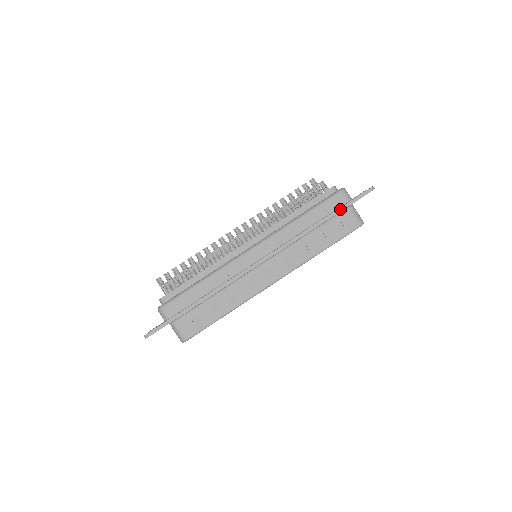
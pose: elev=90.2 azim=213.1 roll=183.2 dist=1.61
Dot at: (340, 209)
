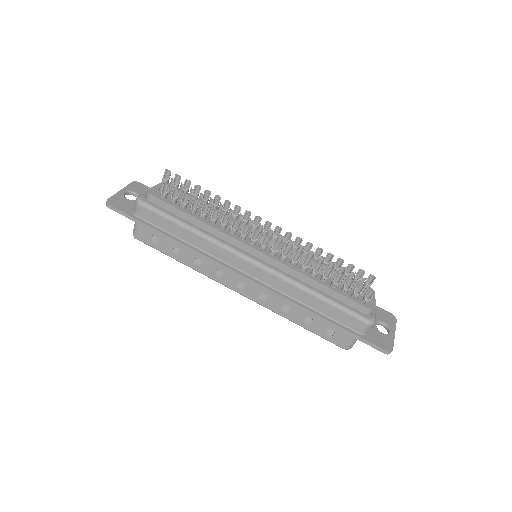
Dot at: (345, 330)
